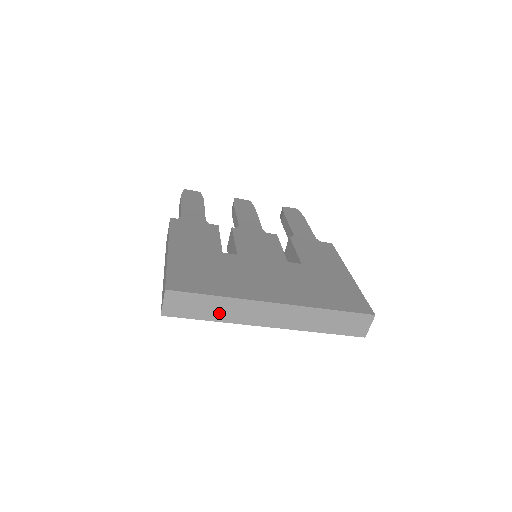
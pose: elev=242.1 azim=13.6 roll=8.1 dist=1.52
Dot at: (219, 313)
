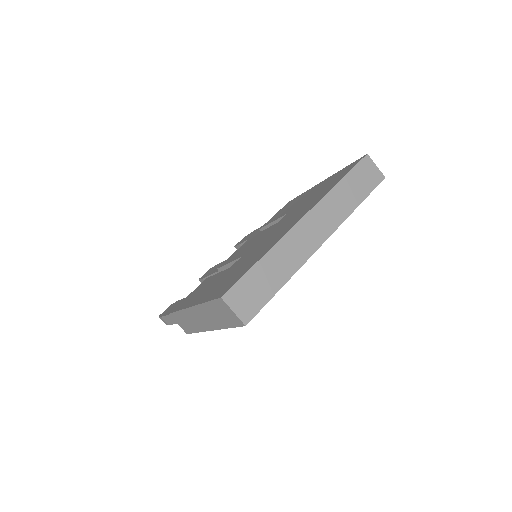
Dot at: (280, 272)
